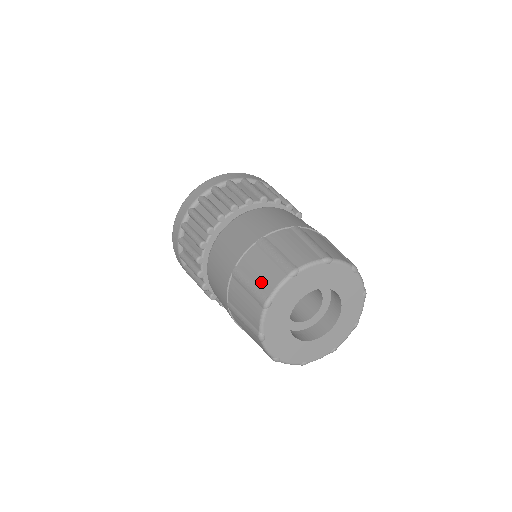
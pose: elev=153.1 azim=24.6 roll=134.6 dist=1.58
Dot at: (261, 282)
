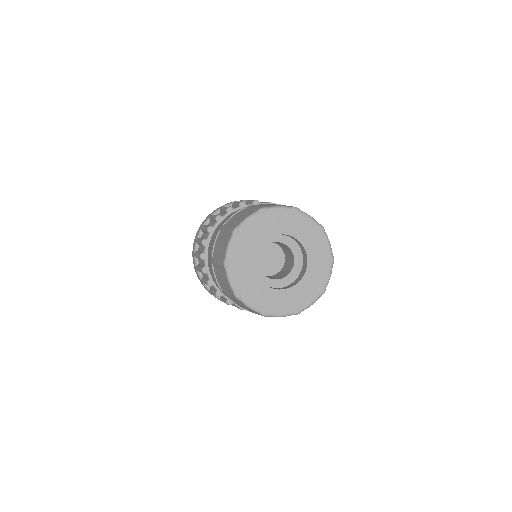
Dot at: (237, 221)
